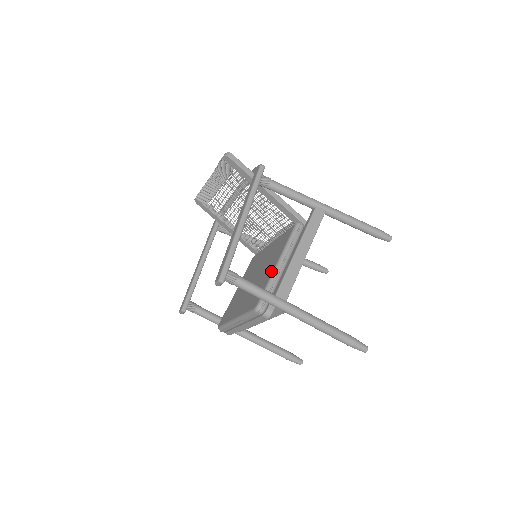
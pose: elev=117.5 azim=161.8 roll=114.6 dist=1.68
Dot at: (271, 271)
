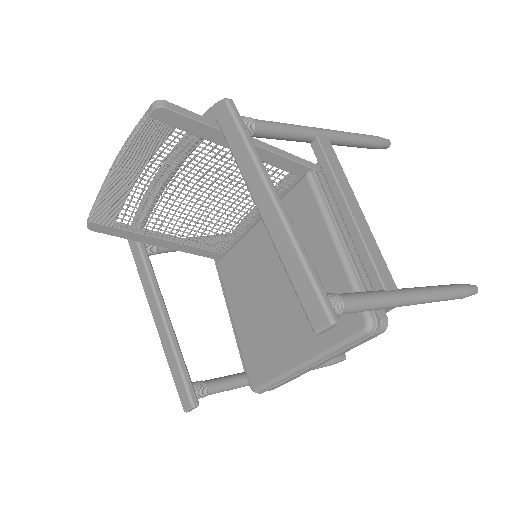
Dot at: (334, 261)
